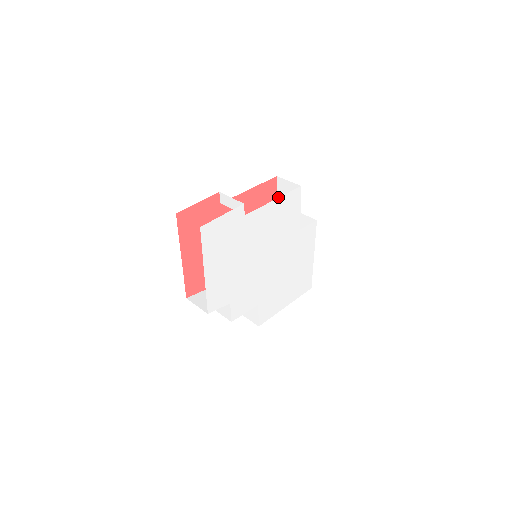
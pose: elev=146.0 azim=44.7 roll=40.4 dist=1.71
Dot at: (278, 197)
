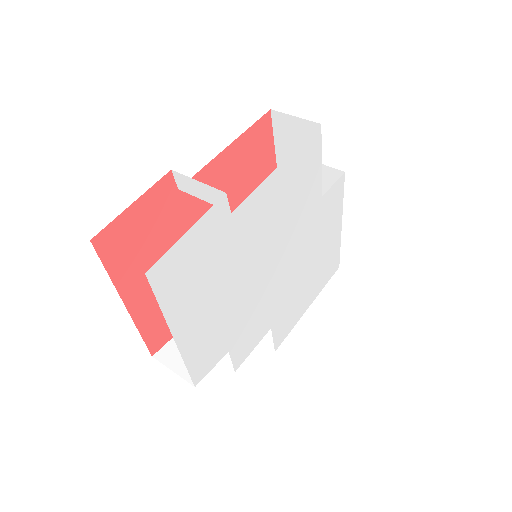
Dot at: (276, 145)
